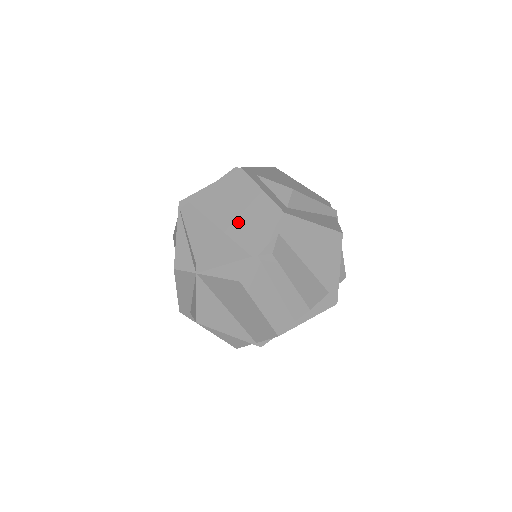
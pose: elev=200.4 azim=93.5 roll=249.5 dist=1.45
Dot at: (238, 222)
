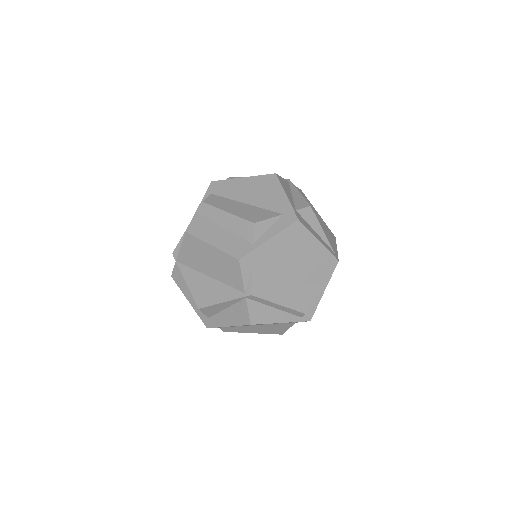
Dot at: occluded
